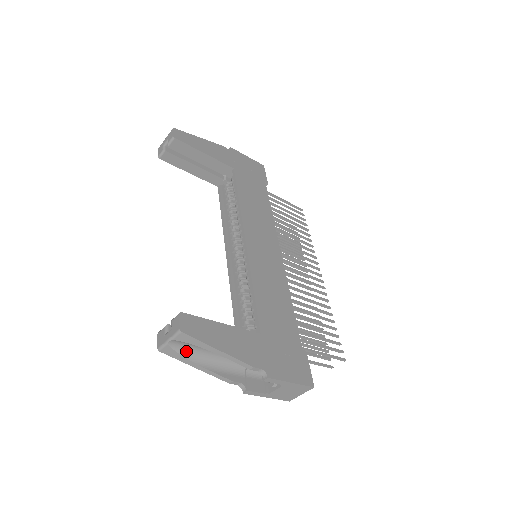
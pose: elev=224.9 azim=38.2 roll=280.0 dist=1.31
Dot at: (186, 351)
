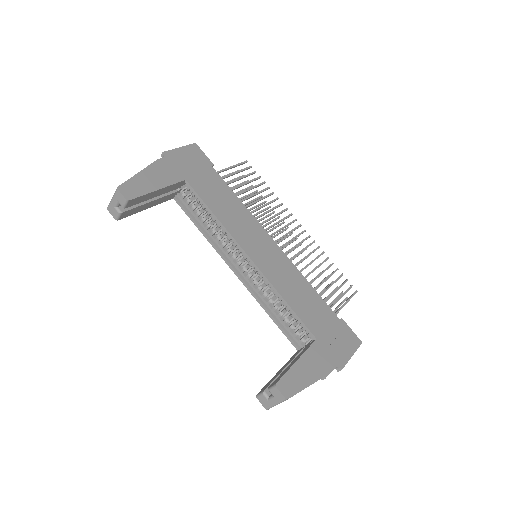
Dot at: occluded
